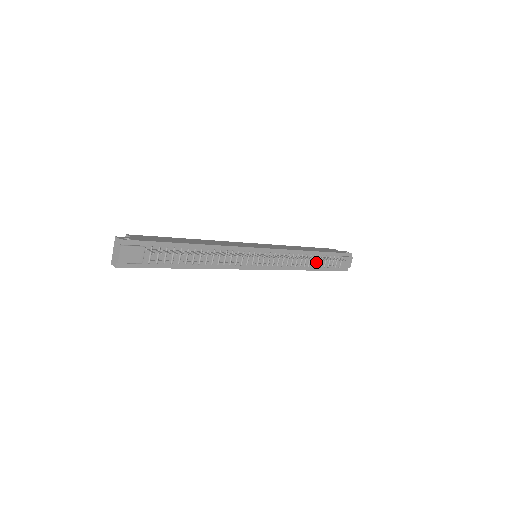
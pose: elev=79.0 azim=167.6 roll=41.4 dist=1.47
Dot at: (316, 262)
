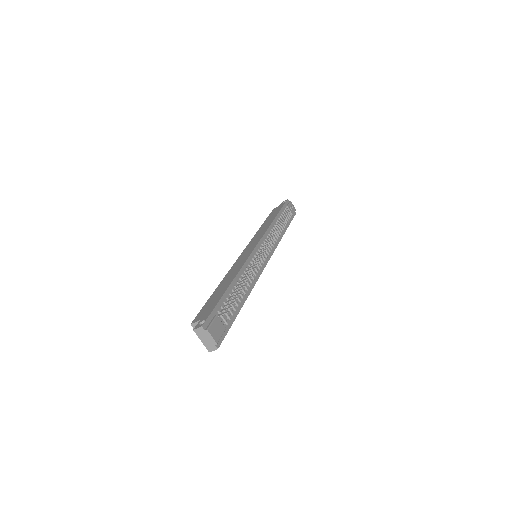
Dot at: occluded
